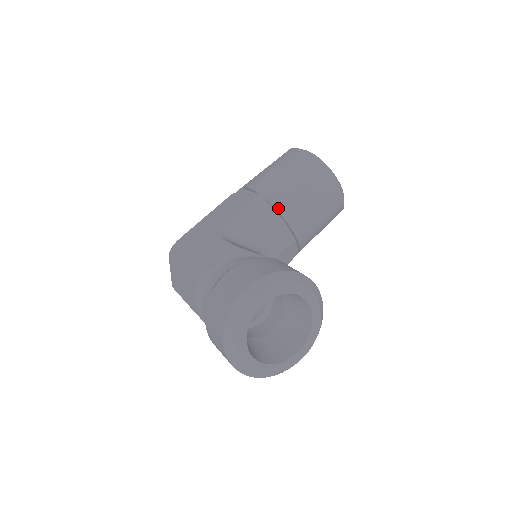
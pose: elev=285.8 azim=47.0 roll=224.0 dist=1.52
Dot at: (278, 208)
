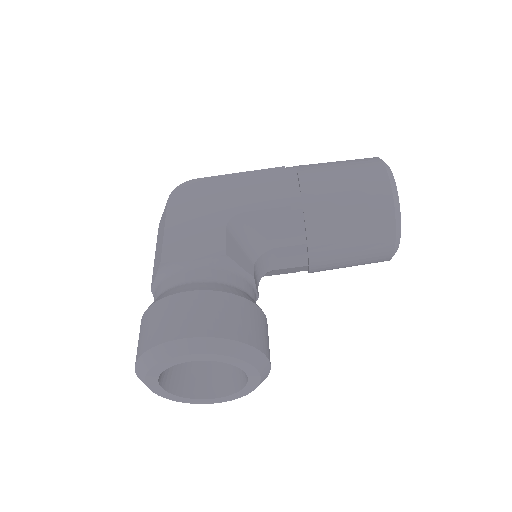
Dot at: (309, 231)
